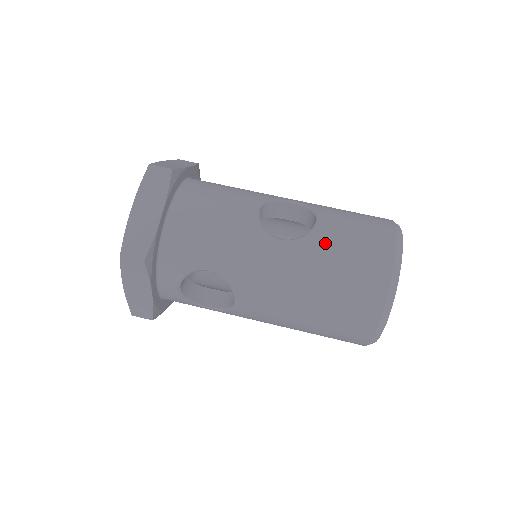
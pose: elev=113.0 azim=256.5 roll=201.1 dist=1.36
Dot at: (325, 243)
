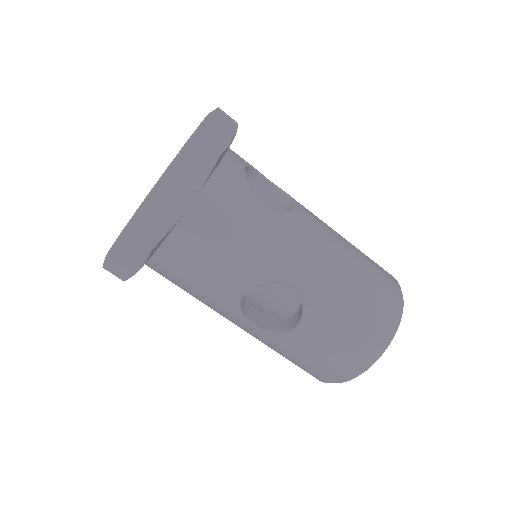
Dot at: (288, 347)
